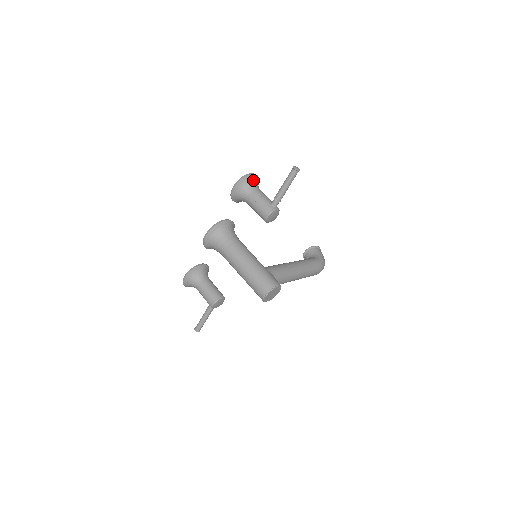
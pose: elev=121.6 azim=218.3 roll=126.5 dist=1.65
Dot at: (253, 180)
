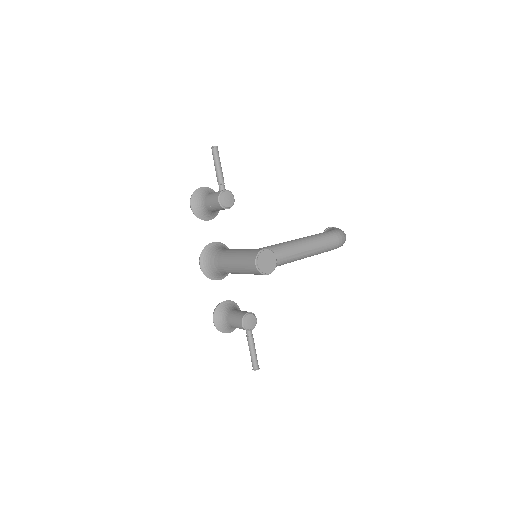
Dot at: (204, 191)
